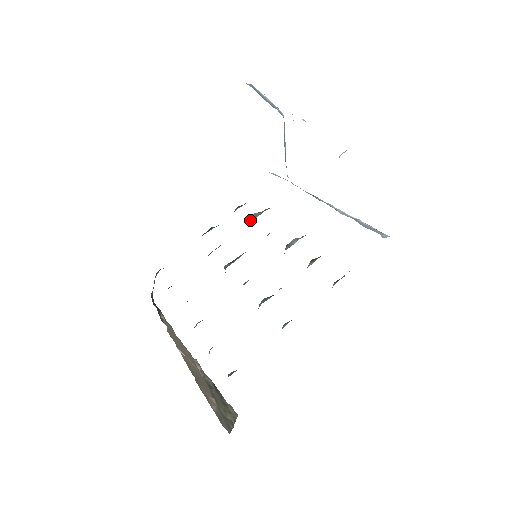
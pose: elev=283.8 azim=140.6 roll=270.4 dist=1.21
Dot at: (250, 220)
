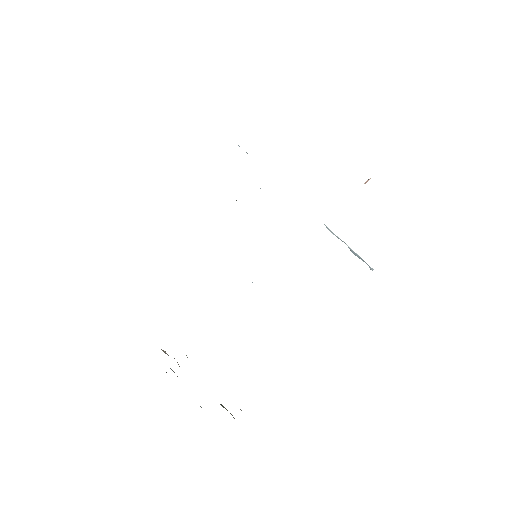
Dot at: occluded
